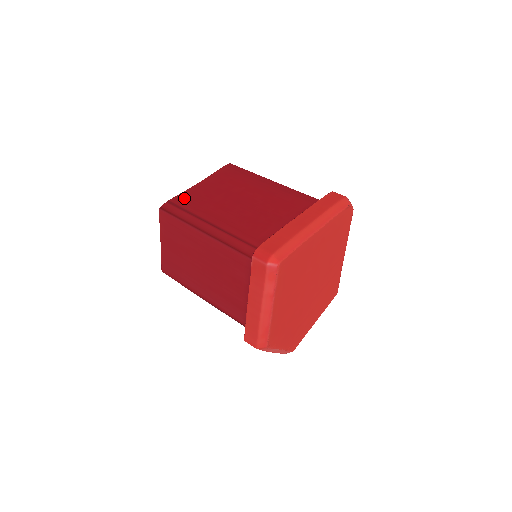
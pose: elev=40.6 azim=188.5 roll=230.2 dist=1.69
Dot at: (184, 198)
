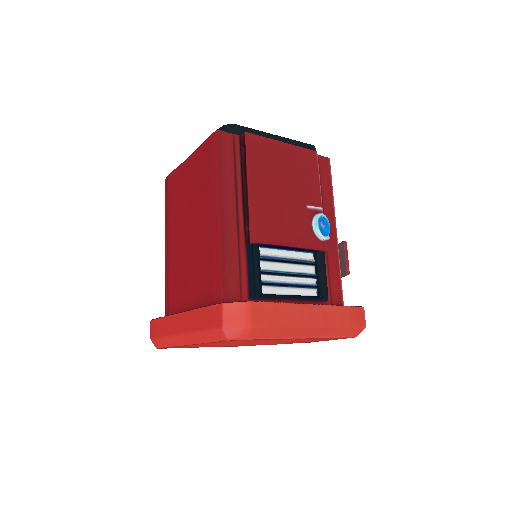
Dot at: (173, 181)
